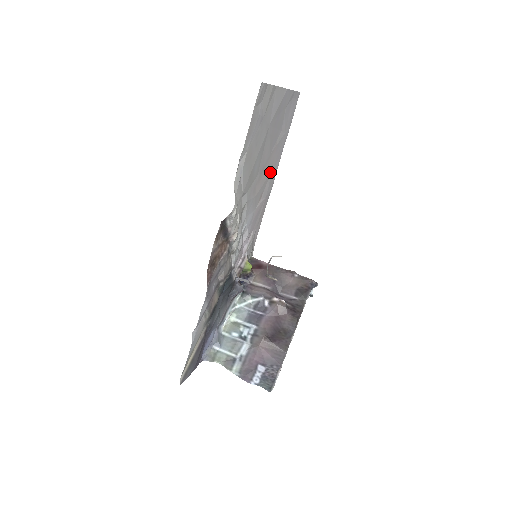
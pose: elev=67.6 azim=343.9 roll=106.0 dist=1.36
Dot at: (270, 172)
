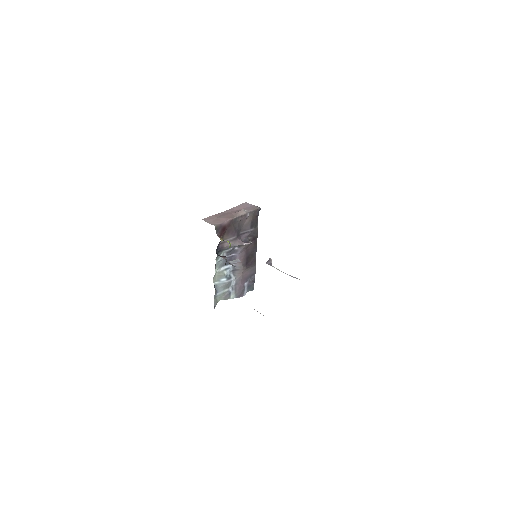
Dot at: occluded
